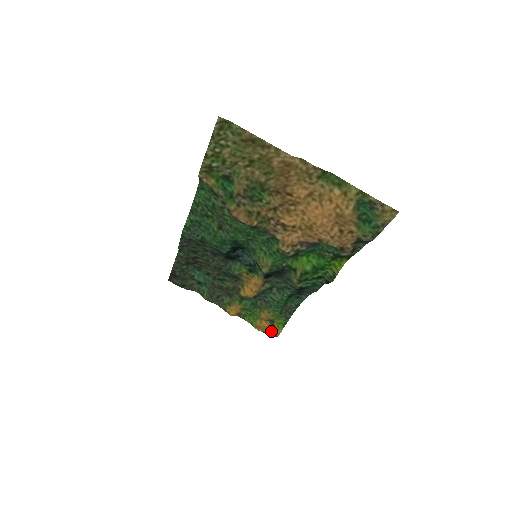
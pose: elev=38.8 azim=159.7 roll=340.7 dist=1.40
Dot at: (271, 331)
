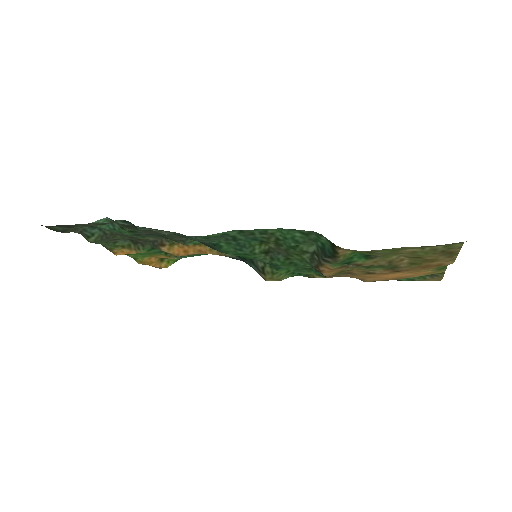
Dot at: (157, 265)
